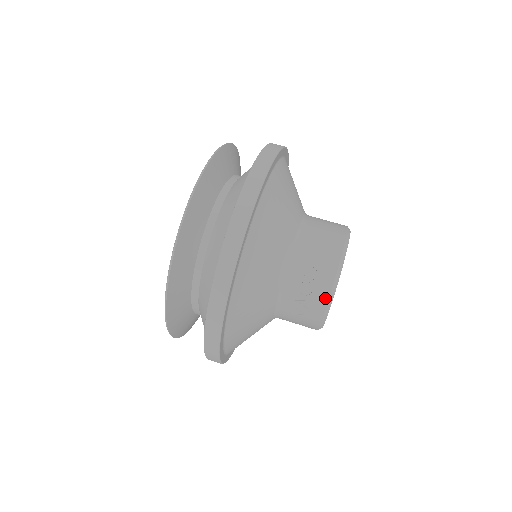
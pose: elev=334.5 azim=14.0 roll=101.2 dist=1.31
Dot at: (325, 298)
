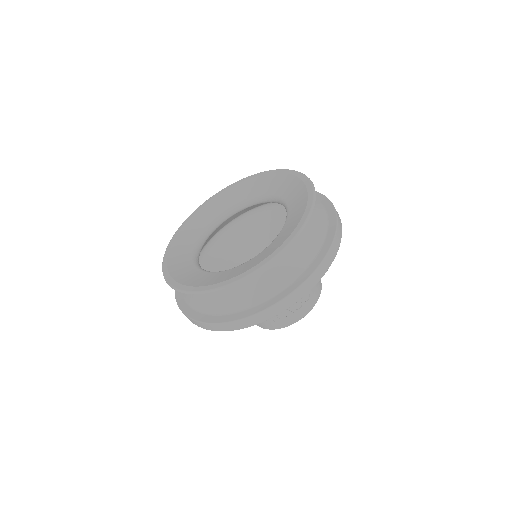
Dot at: (302, 316)
